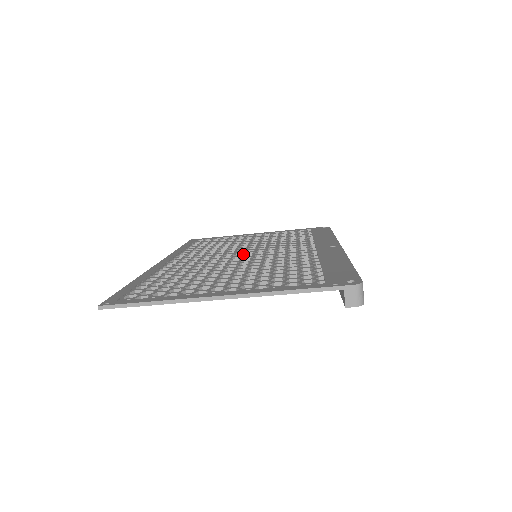
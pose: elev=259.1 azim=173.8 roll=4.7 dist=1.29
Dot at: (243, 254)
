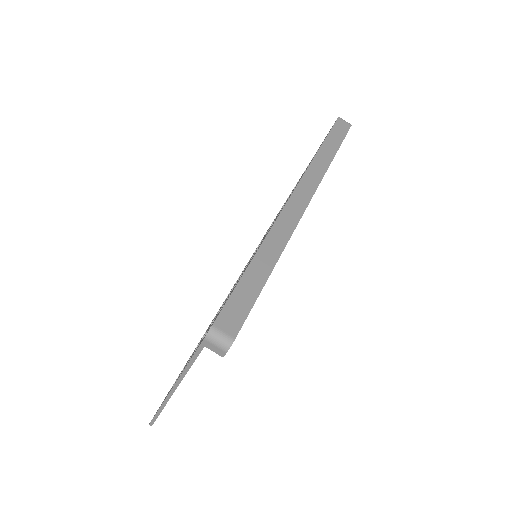
Dot at: occluded
